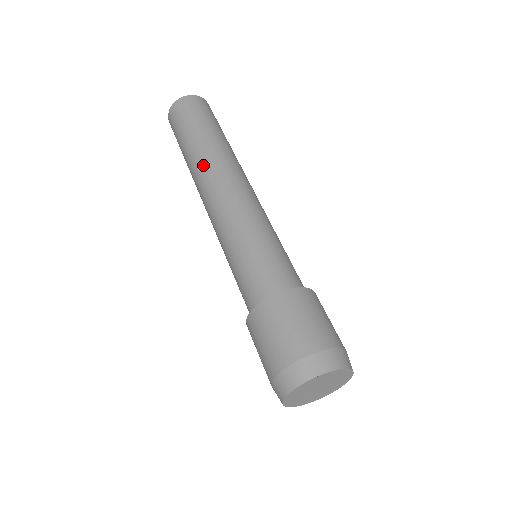
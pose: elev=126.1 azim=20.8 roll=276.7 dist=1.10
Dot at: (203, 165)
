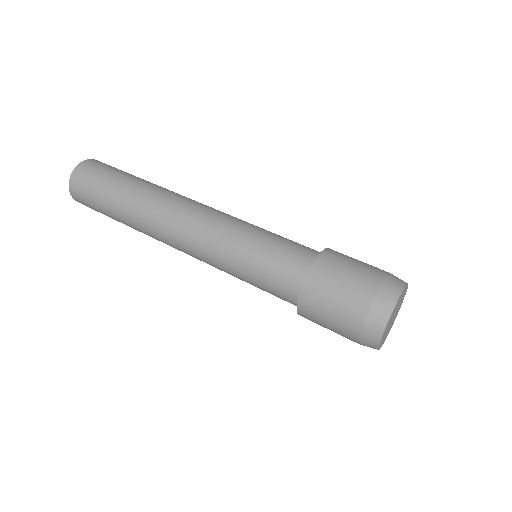
Dot at: (161, 195)
